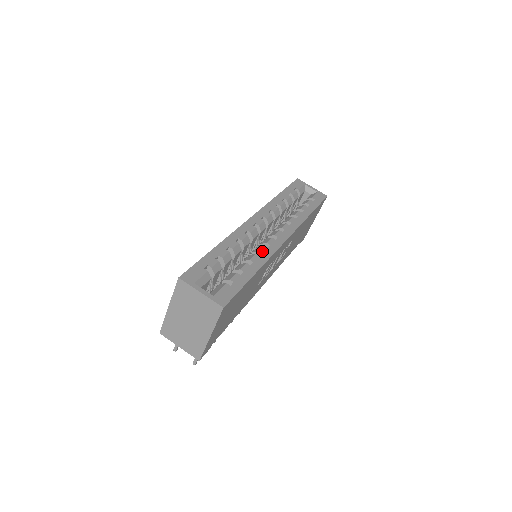
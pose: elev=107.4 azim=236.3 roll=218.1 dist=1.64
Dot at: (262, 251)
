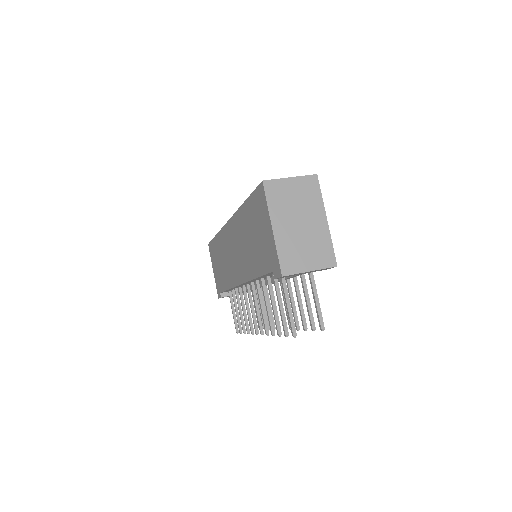
Dot at: occluded
